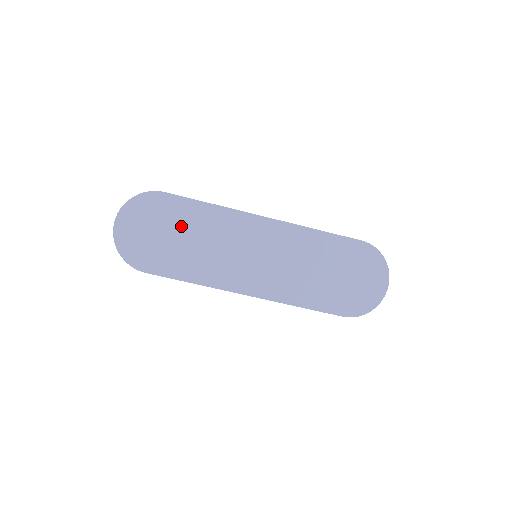
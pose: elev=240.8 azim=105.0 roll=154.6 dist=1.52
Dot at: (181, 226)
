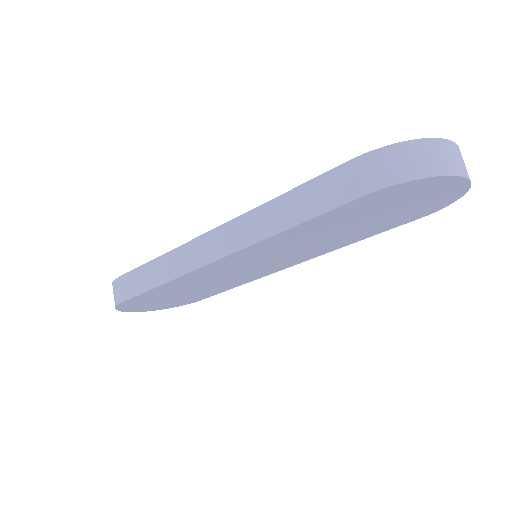
Dot at: (172, 294)
